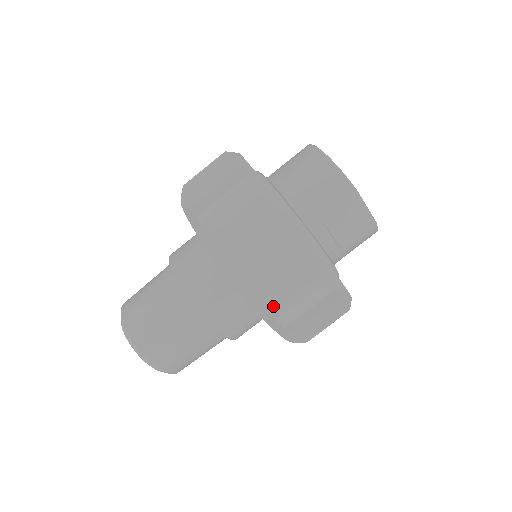
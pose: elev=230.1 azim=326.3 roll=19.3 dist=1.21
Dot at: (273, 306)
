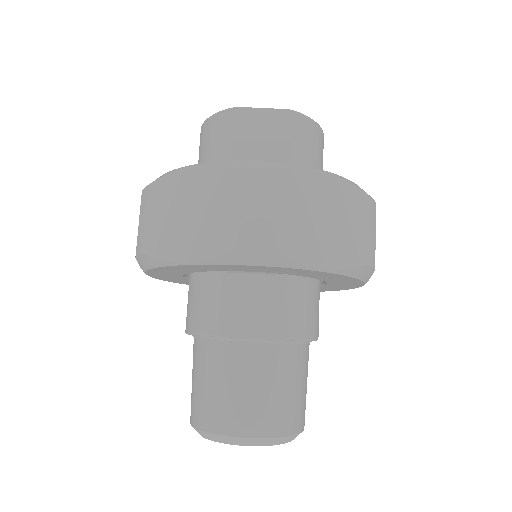
Dot at: (233, 240)
